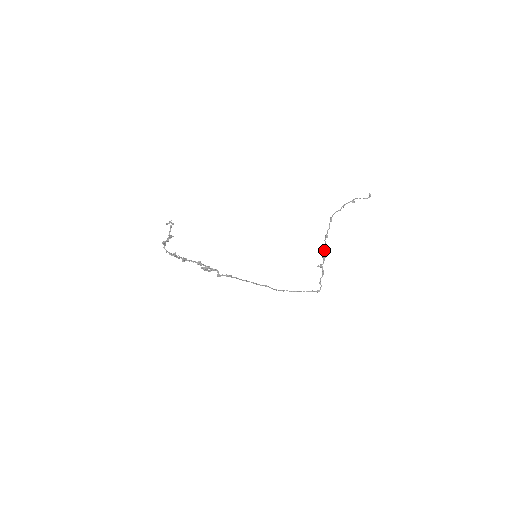
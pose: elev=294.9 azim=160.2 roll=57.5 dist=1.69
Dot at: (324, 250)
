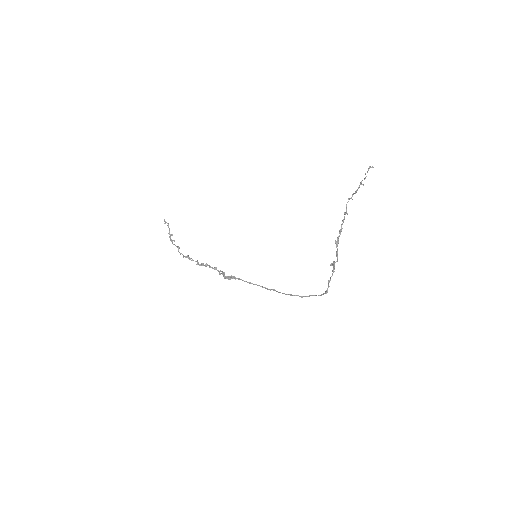
Dot at: (336, 245)
